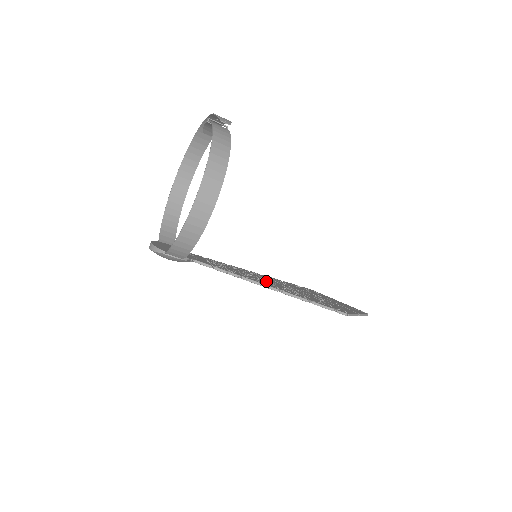
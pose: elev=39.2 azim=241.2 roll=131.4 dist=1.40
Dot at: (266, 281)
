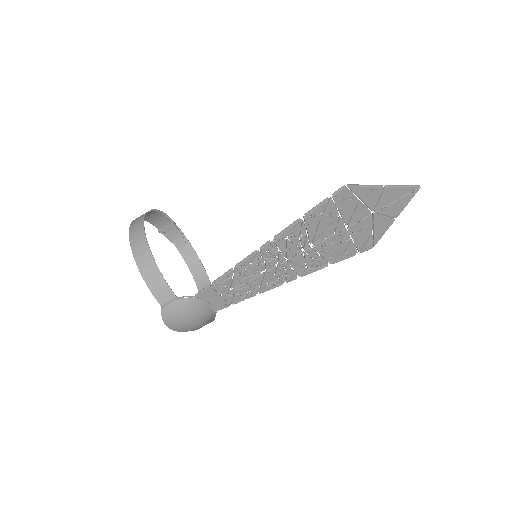
Dot at: (276, 258)
